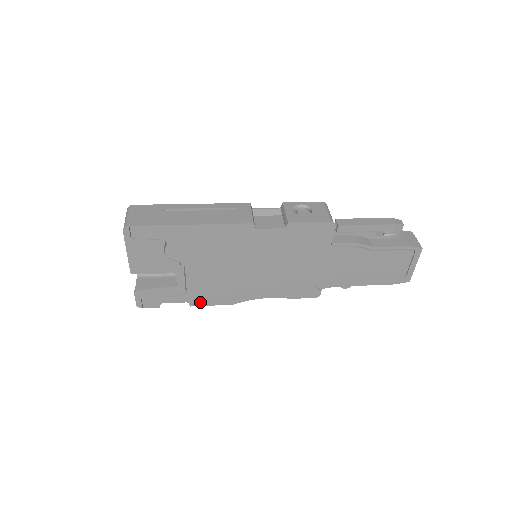
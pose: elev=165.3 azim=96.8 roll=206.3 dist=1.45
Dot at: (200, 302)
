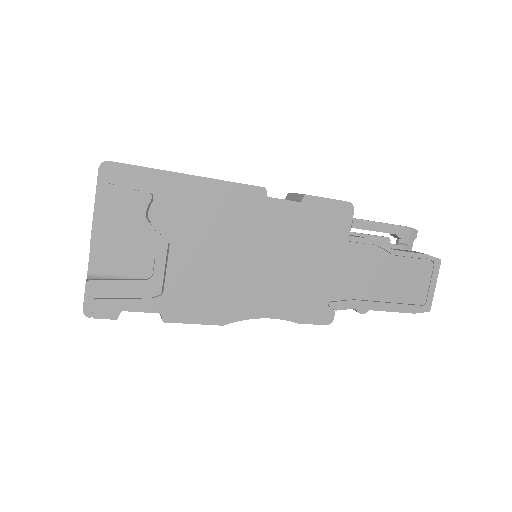
Dot at: (178, 315)
